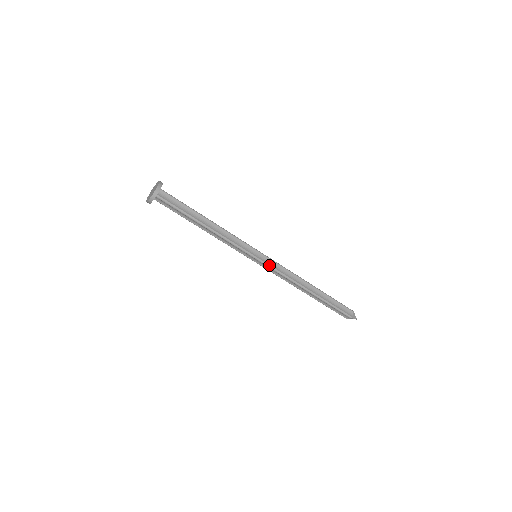
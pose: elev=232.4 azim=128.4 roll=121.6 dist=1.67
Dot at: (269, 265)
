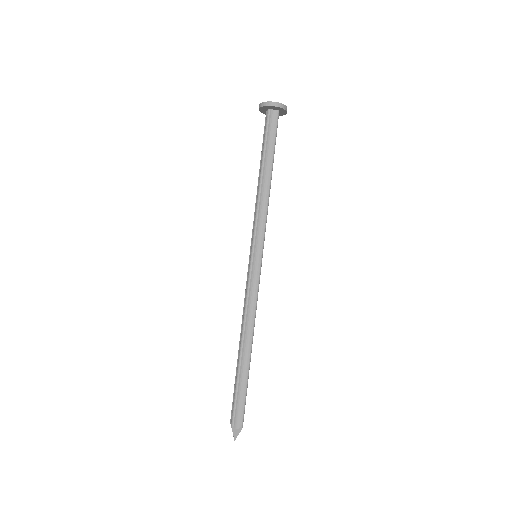
Dot at: (251, 275)
